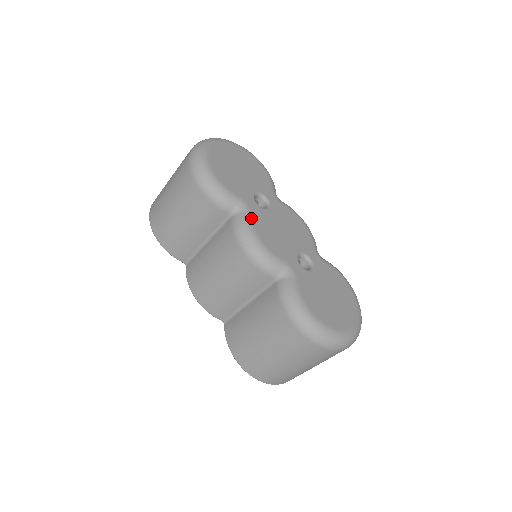
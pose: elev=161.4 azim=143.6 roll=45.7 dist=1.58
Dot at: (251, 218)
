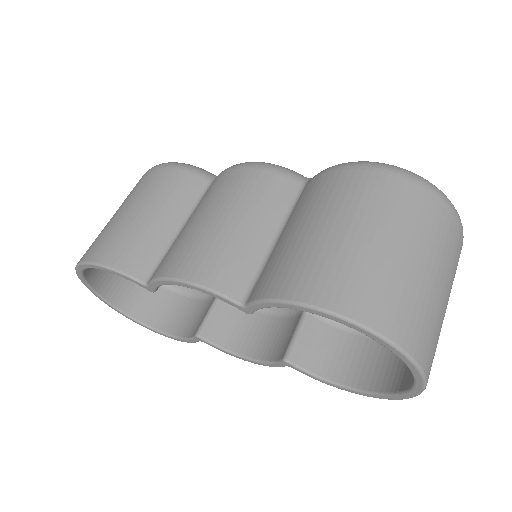
Dot at: occluded
